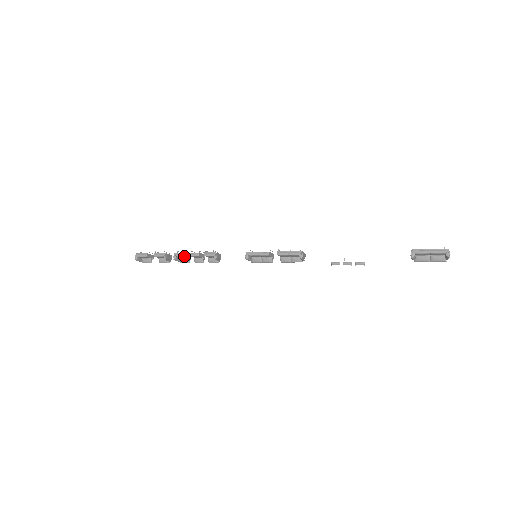
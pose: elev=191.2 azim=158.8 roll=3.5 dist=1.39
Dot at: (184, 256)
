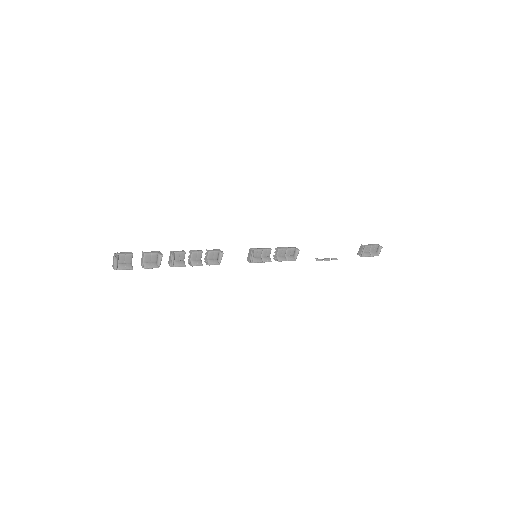
Dot at: (184, 253)
